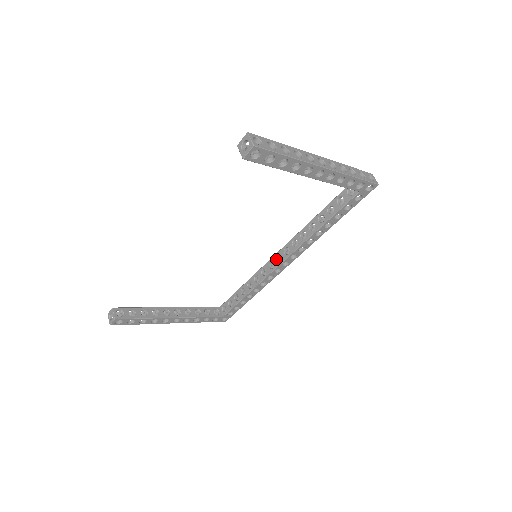
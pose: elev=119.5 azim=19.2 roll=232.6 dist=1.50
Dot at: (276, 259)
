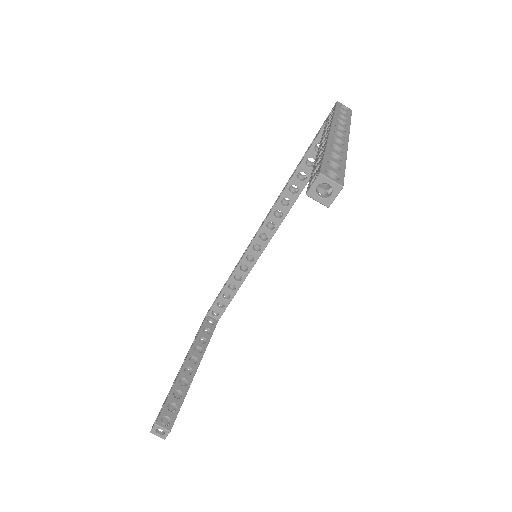
Dot at: (260, 240)
